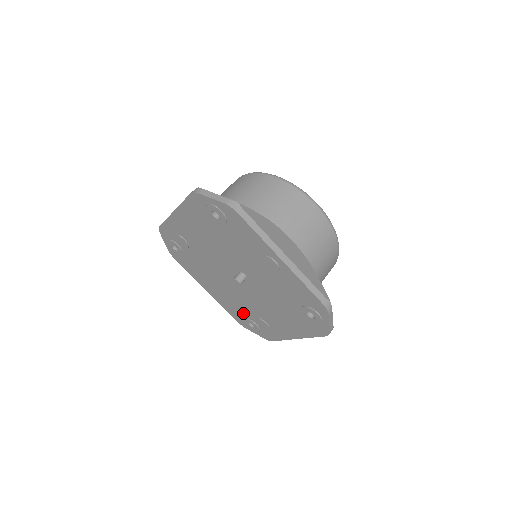
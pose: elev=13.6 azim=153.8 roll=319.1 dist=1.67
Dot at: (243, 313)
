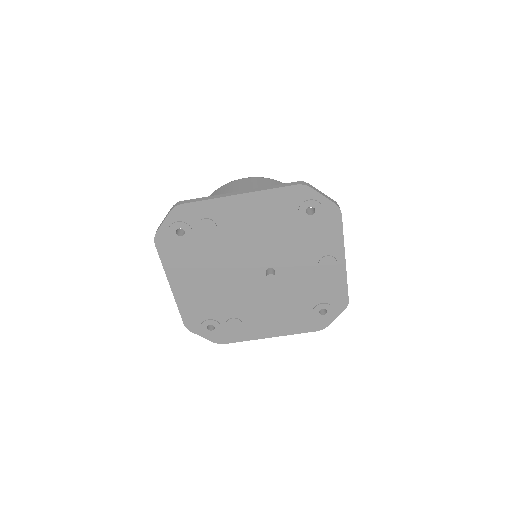
Dot at: (212, 313)
